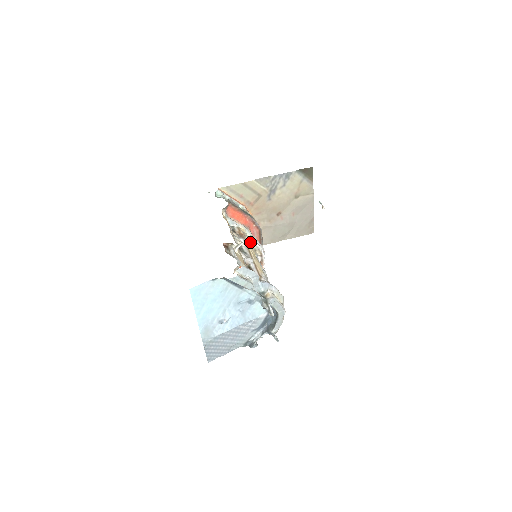
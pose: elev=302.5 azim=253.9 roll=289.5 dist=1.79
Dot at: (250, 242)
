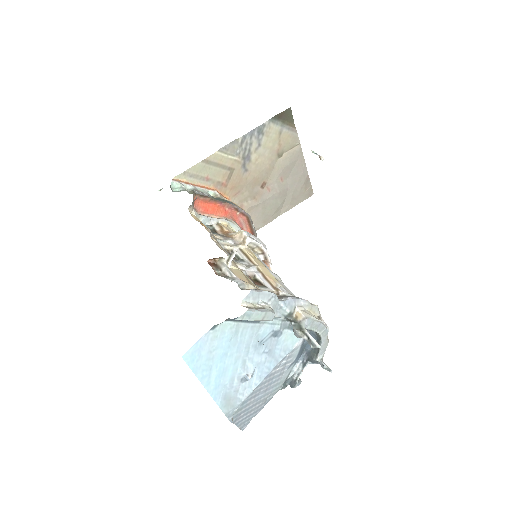
Dot at: (242, 241)
